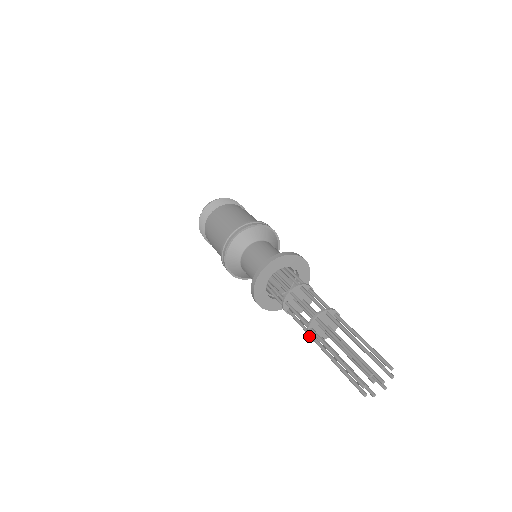
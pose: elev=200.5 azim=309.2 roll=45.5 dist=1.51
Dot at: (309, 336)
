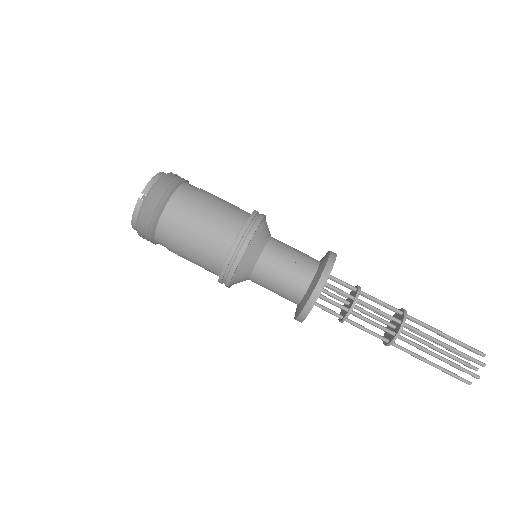
Dot at: (392, 343)
